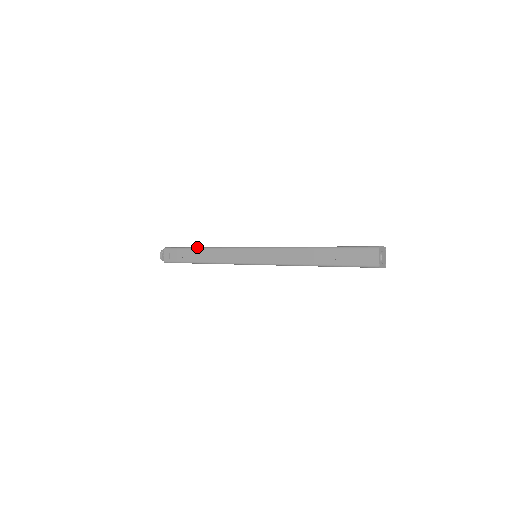
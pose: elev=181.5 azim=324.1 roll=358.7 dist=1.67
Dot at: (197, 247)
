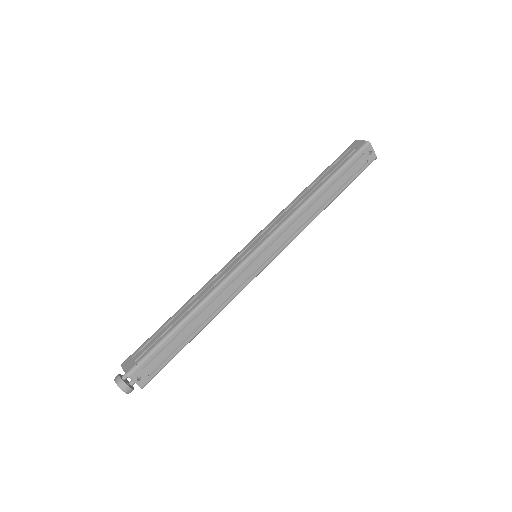
Dot at: (174, 314)
